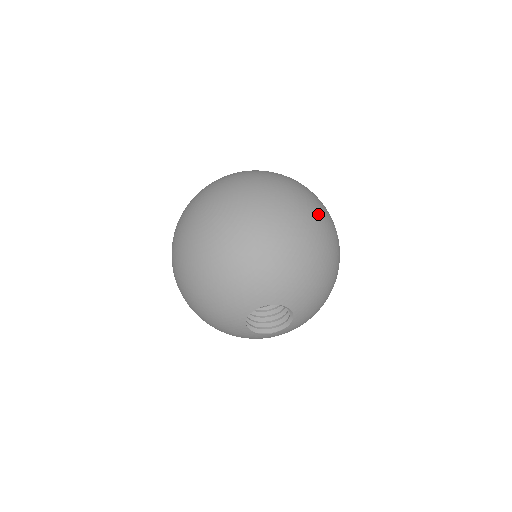
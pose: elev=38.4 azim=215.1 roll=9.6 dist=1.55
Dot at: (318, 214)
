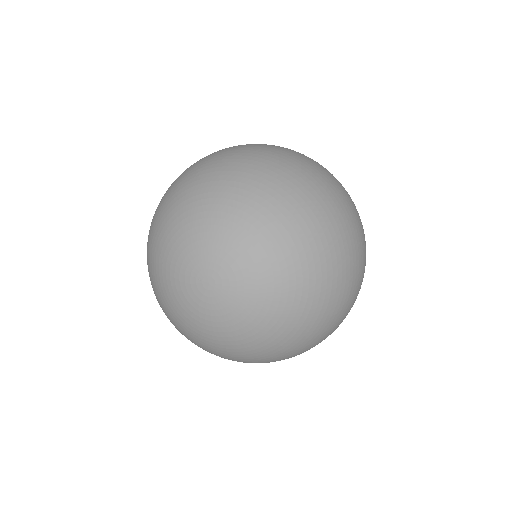
Dot at: (345, 315)
